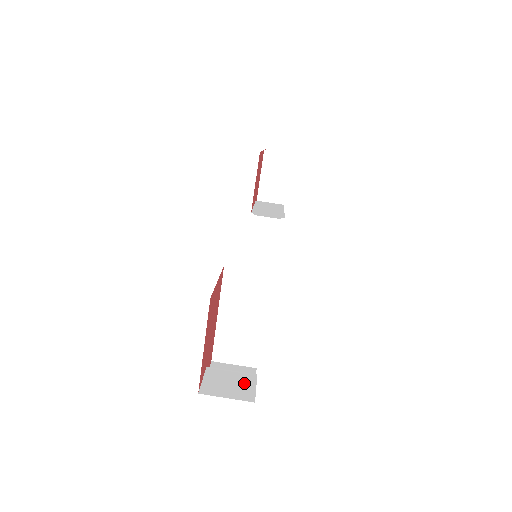
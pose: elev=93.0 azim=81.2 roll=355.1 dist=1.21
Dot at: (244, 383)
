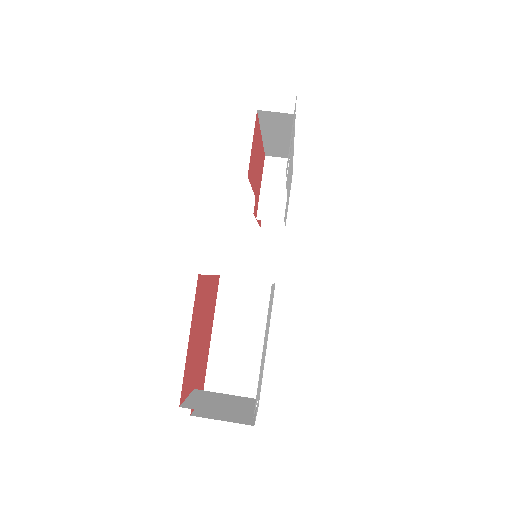
Dot at: (240, 404)
